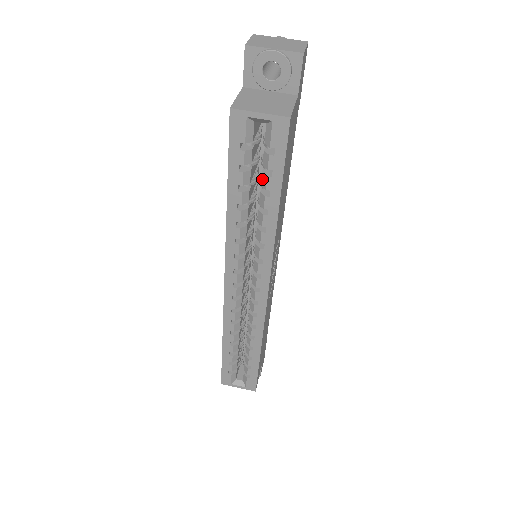
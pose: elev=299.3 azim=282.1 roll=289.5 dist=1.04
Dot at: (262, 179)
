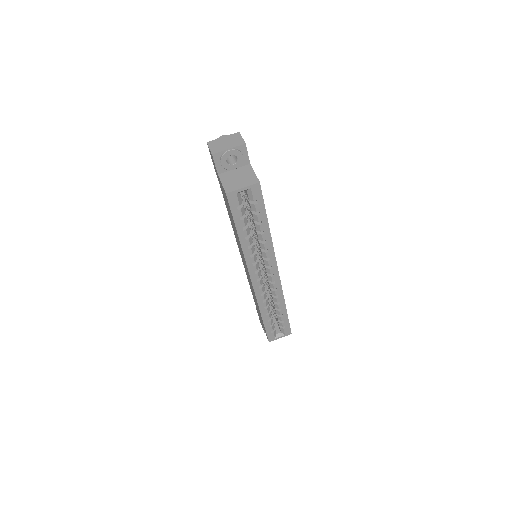
Dot at: (254, 217)
